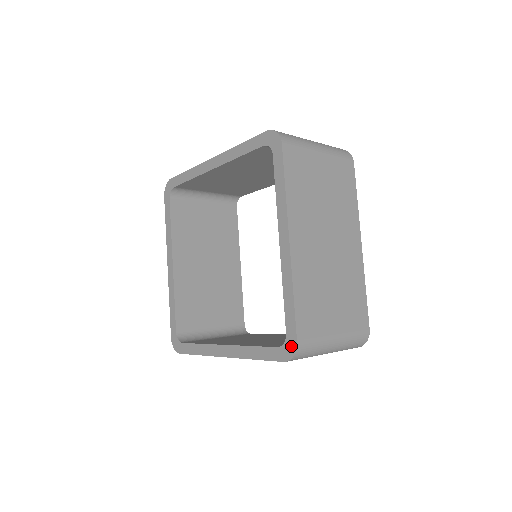
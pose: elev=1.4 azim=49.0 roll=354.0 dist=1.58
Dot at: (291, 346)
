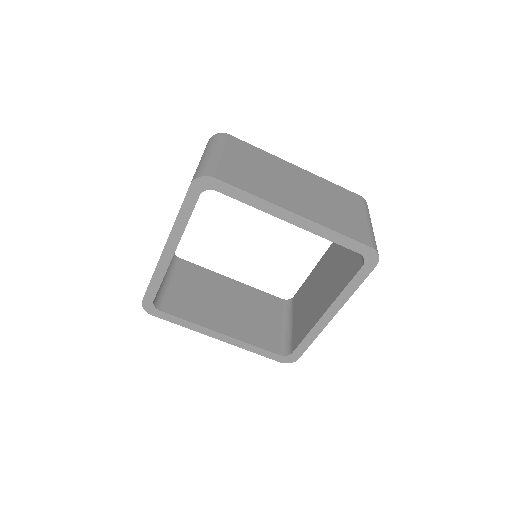
Dot at: (292, 359)
